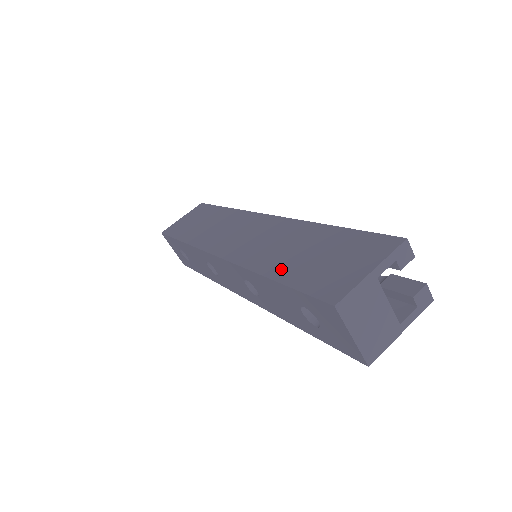
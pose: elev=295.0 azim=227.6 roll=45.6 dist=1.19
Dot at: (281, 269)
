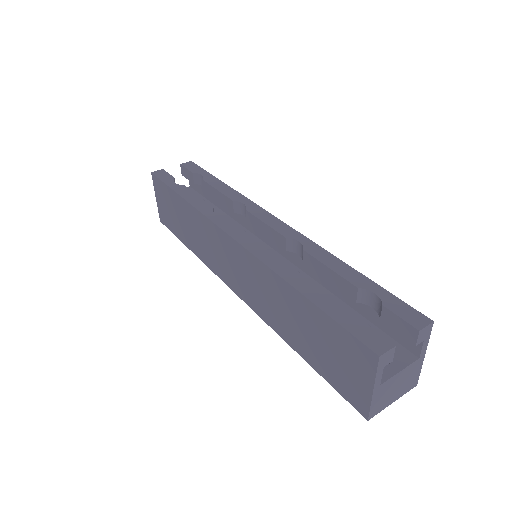
Dot at: (300, 347)
